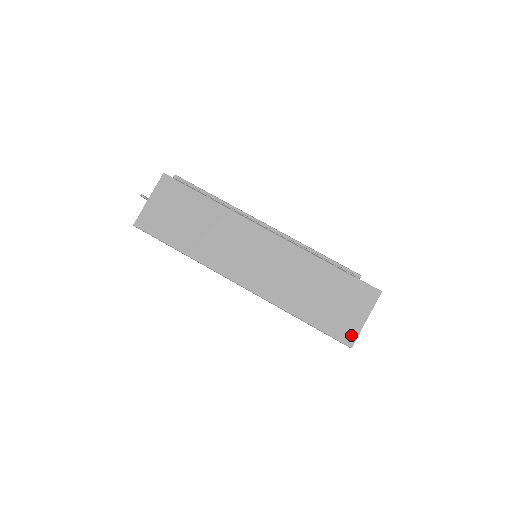
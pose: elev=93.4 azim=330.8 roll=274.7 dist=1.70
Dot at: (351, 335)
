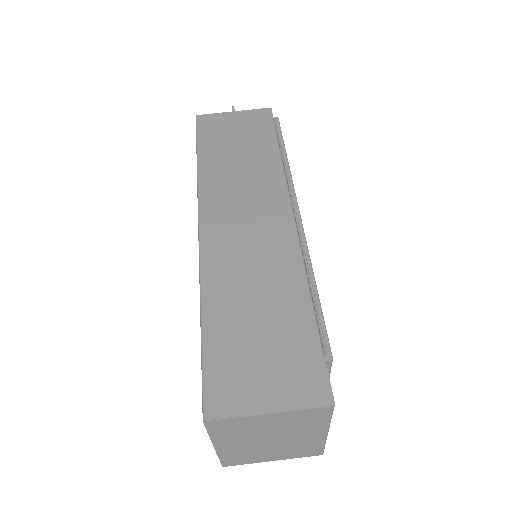
Dot at: (226, 405)
